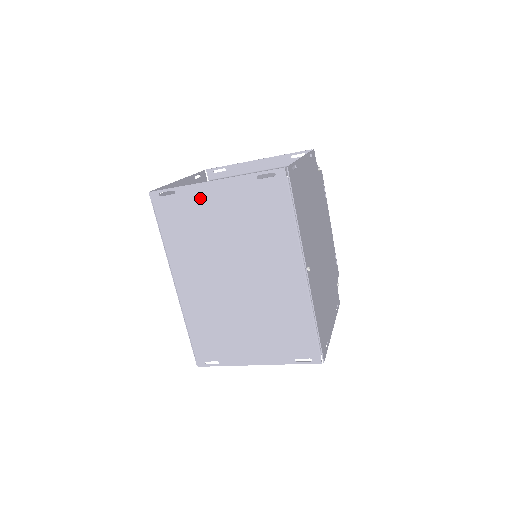
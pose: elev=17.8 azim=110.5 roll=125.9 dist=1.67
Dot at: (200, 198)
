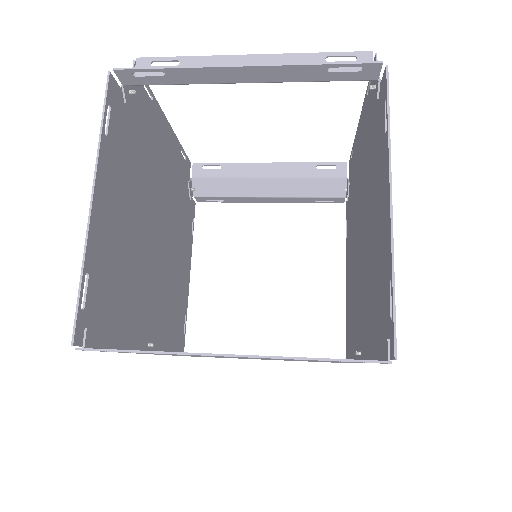
Dot at: (195, 355)
